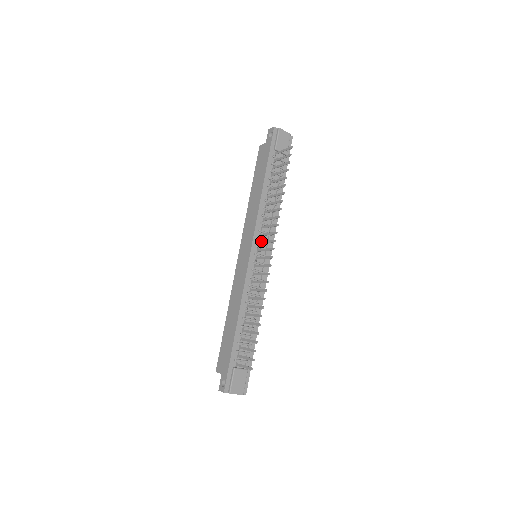
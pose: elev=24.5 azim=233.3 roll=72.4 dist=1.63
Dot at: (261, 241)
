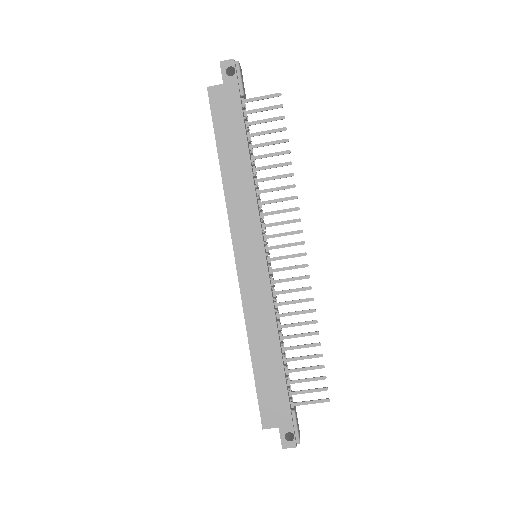
Dot at: (270, 235)
